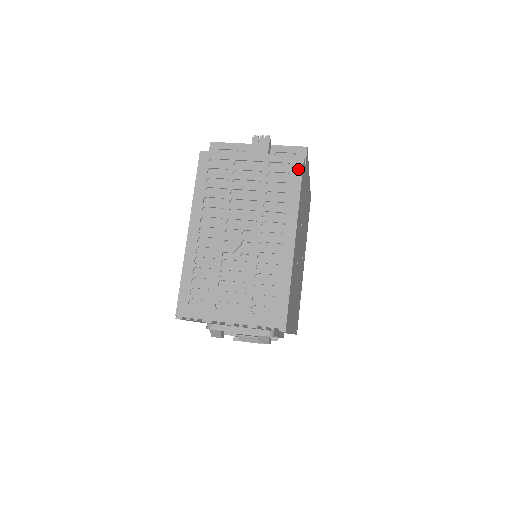
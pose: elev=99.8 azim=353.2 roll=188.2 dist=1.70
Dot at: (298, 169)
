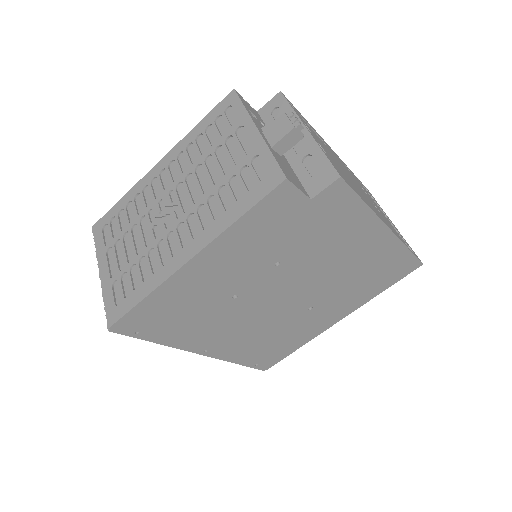
Dot at: (267, 188)
